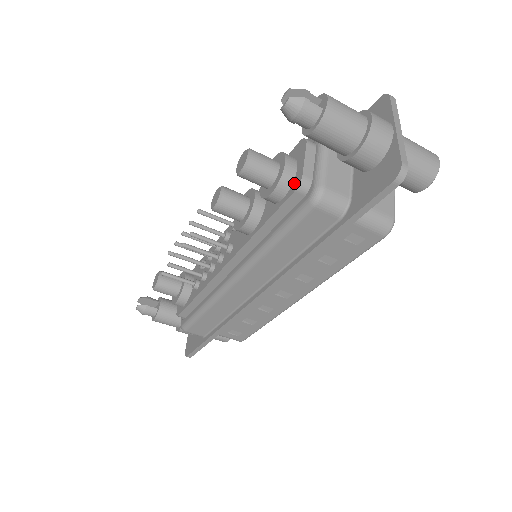
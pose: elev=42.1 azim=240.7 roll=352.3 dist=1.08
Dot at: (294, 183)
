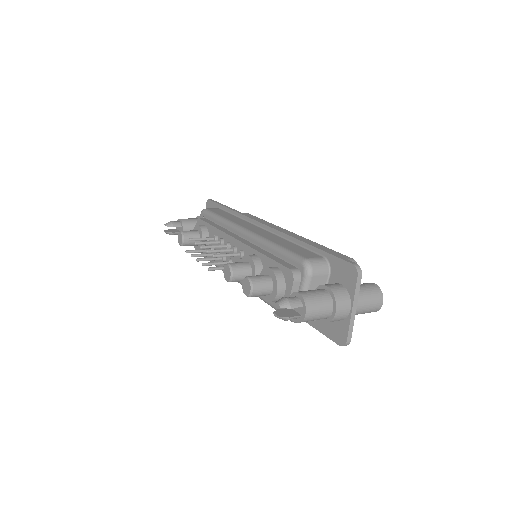
Dot at: occluded
